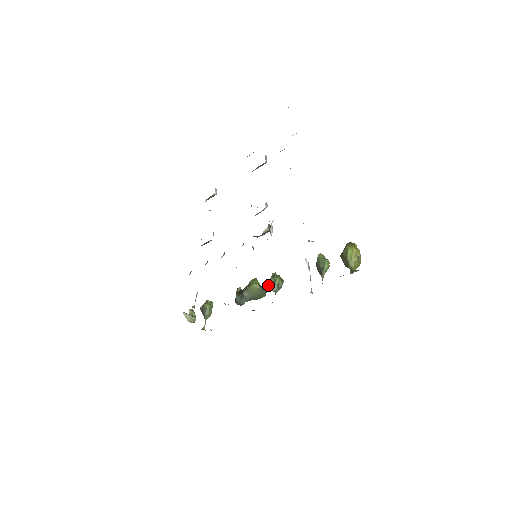
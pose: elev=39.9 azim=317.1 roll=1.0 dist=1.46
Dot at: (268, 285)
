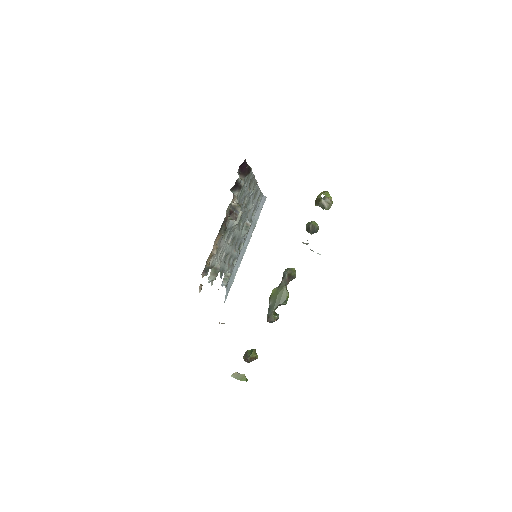
Dot at: (282, 278)
